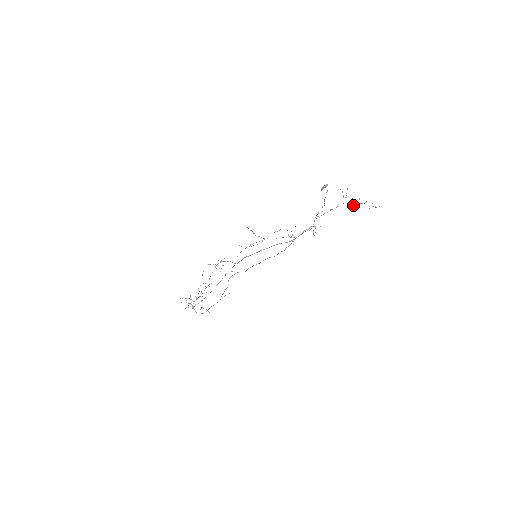
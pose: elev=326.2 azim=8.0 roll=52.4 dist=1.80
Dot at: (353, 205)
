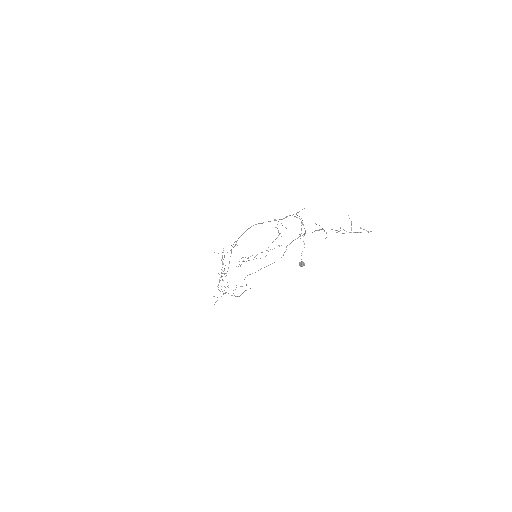
Dot at: occluded
